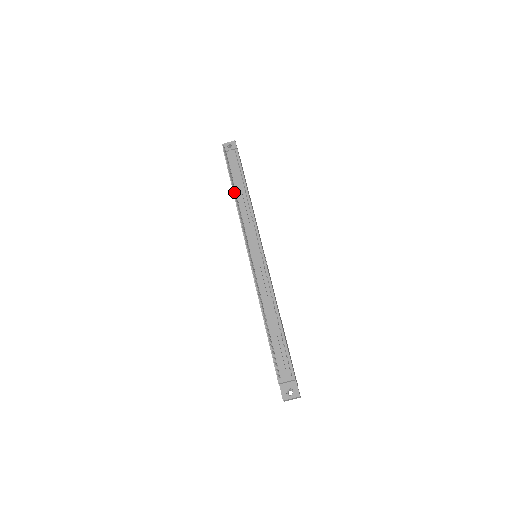
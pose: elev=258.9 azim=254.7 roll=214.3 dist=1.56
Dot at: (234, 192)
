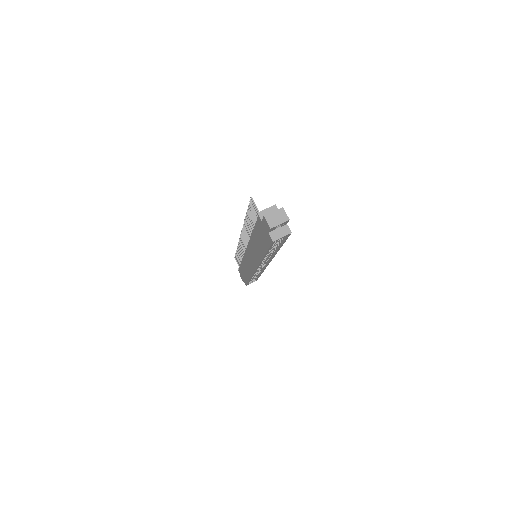
Dot at: (238, 251)
